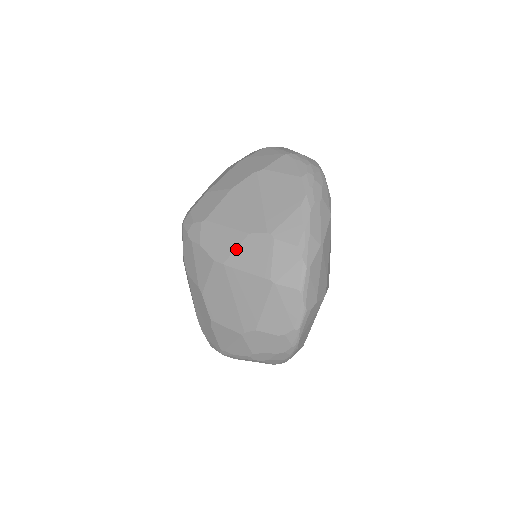
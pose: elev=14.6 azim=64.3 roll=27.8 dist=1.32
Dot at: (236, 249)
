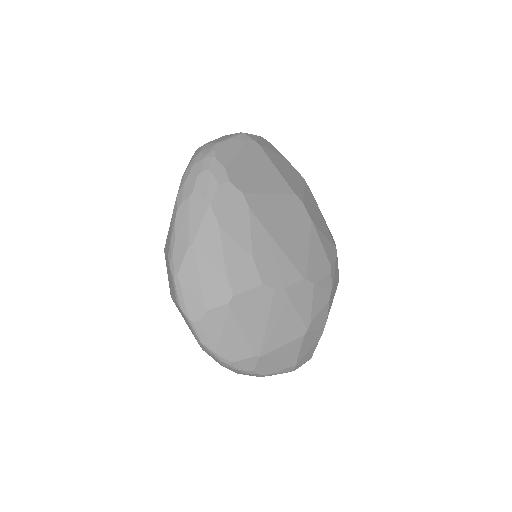
Dot at: occluded
